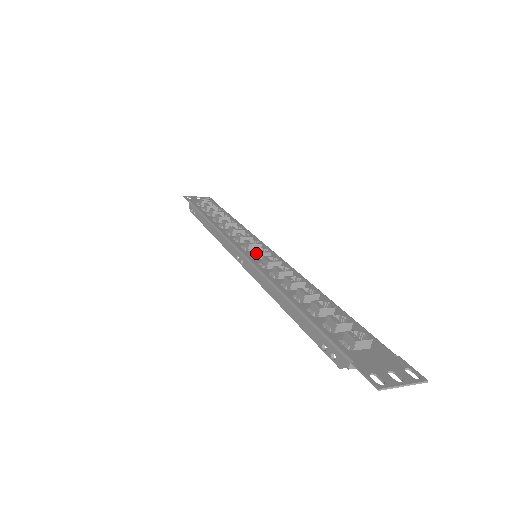
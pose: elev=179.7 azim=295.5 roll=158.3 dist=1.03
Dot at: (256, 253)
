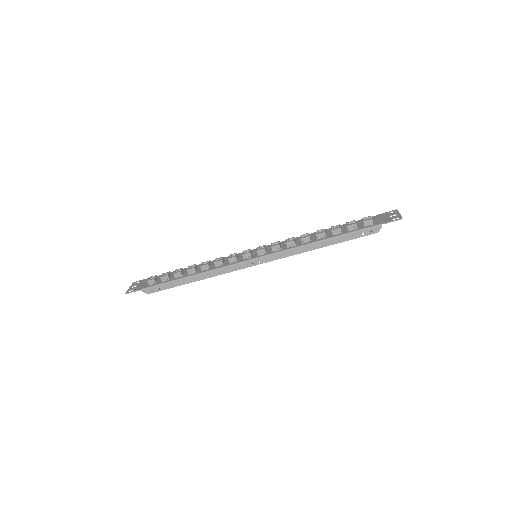
Dot at: (263, 250)
